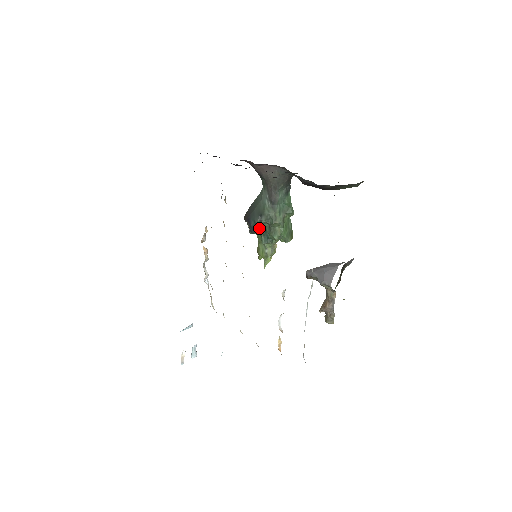
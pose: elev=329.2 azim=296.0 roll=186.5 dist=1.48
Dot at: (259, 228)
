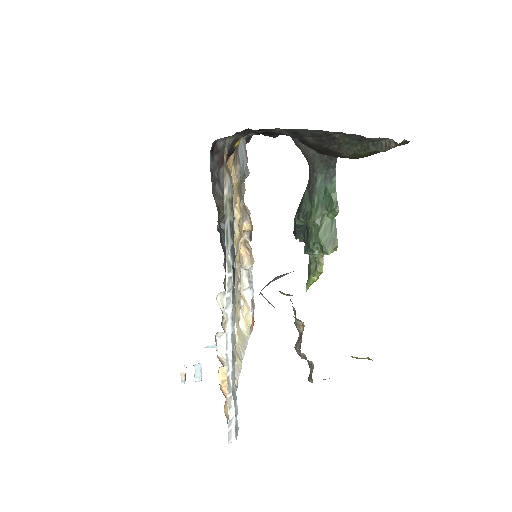
Dot at: (302, 231)
